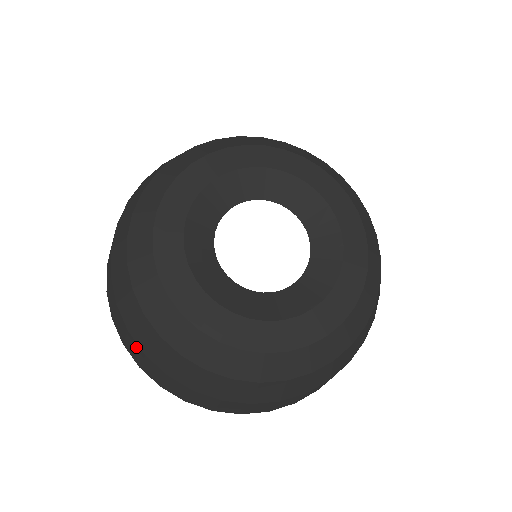
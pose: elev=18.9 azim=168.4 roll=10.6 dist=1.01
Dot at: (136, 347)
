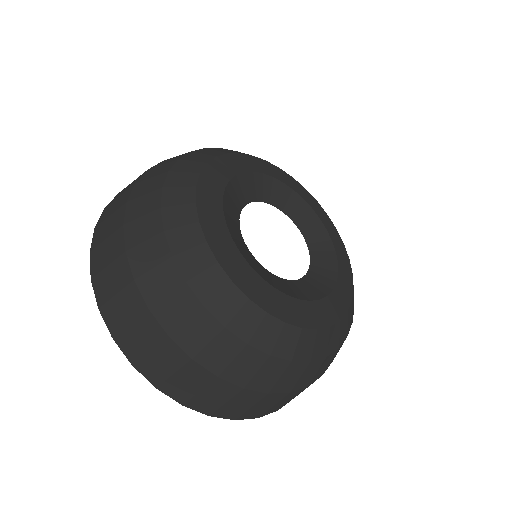
Dot at: (198, 375)
